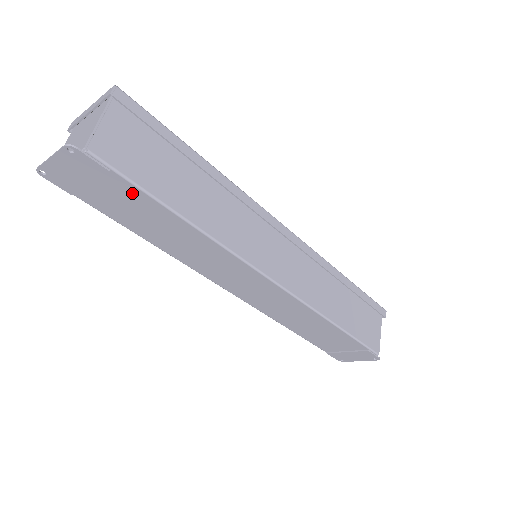
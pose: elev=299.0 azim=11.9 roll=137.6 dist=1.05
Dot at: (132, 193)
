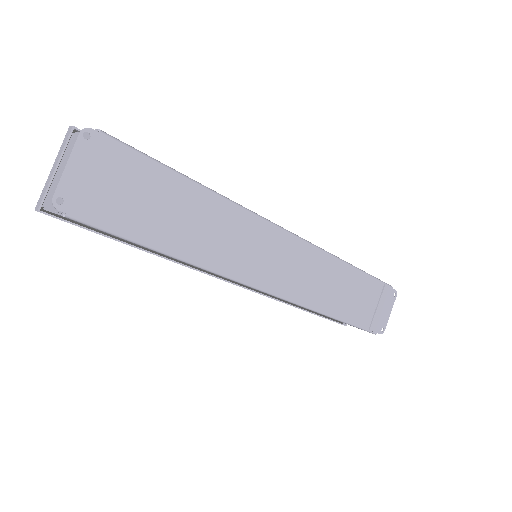
Dot at: (151, 174)
